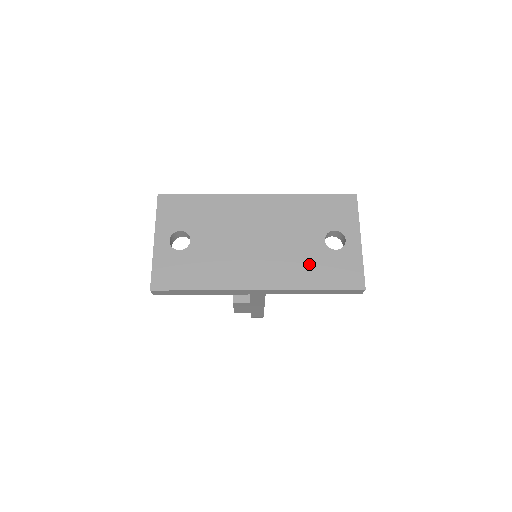
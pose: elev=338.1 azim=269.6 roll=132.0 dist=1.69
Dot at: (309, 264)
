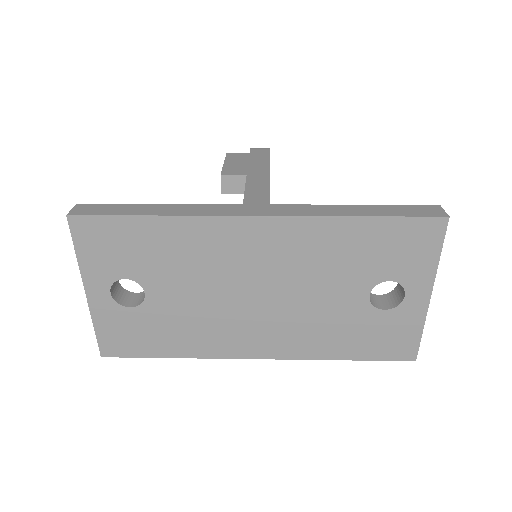
Dot at: (337, 329)
